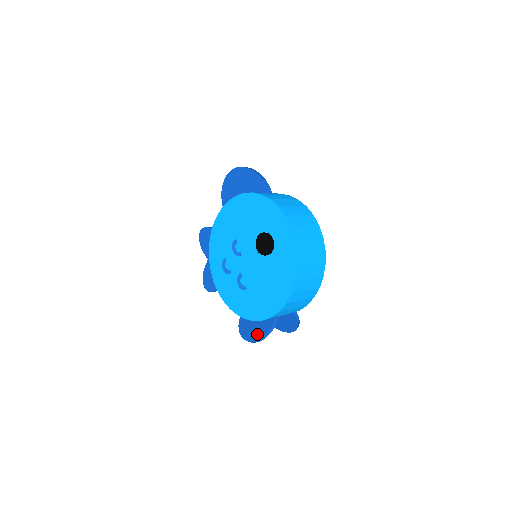
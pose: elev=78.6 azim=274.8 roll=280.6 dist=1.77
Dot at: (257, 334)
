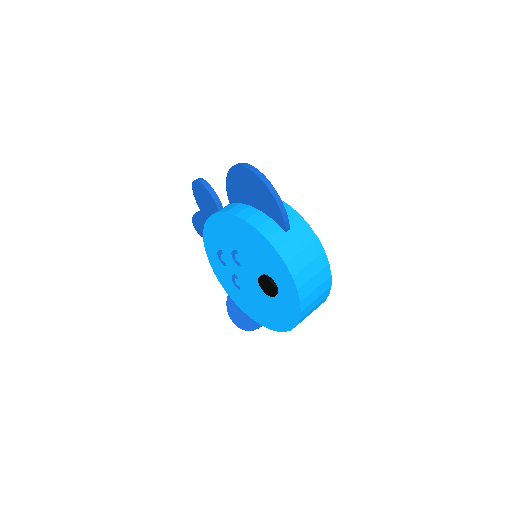
Dot at: (243, 324)
